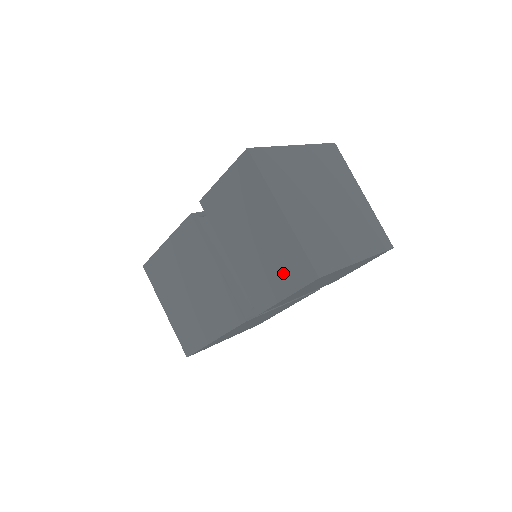
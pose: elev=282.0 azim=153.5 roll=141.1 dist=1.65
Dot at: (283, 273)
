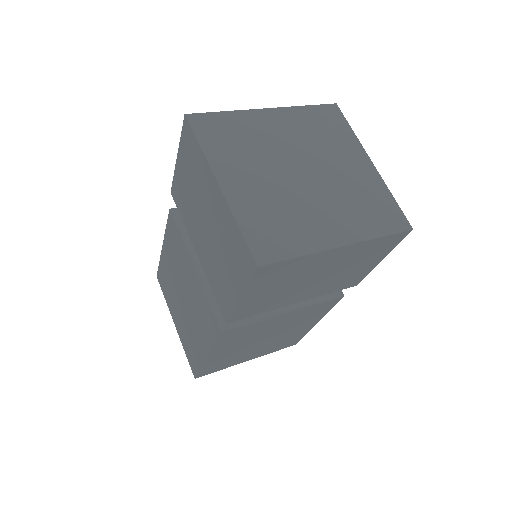
Dot at: (232, 266)
